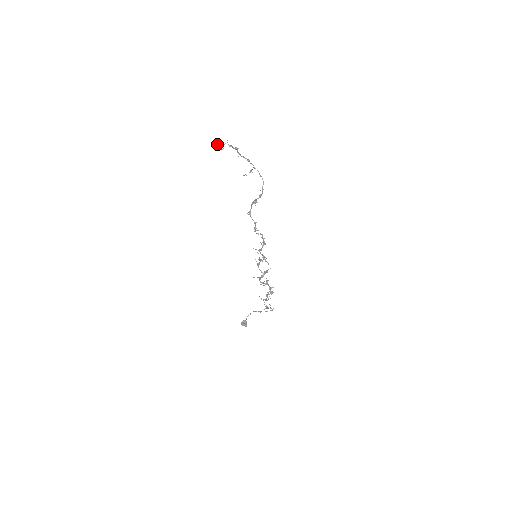
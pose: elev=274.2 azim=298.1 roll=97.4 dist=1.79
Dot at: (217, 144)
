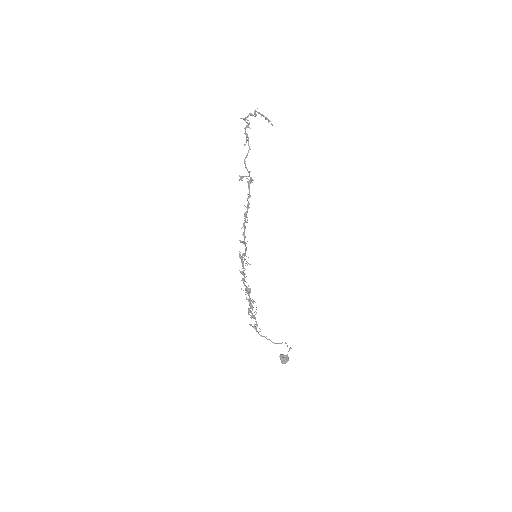
Dot at: (265, 117)
